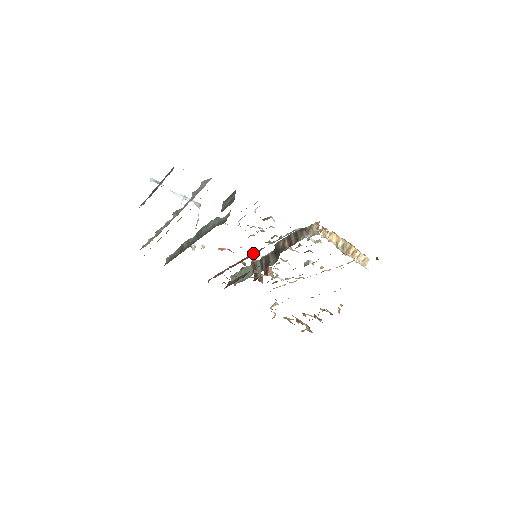
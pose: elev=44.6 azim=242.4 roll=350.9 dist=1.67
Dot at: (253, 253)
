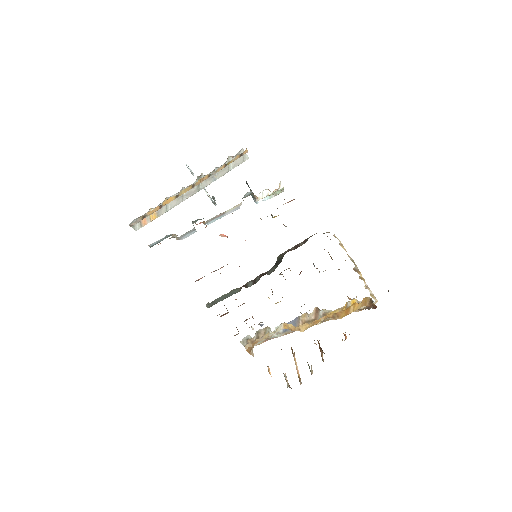
Dot at: occluded
